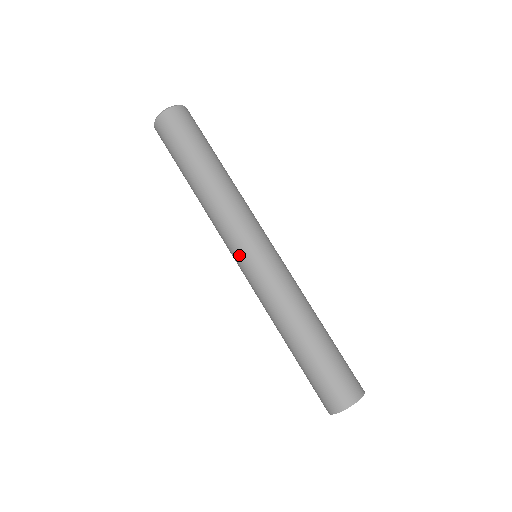
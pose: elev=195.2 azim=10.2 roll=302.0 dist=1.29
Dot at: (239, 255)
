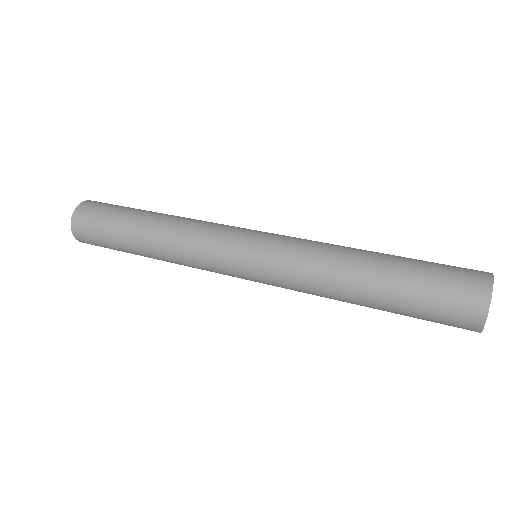
Dot at: (237, 274)
